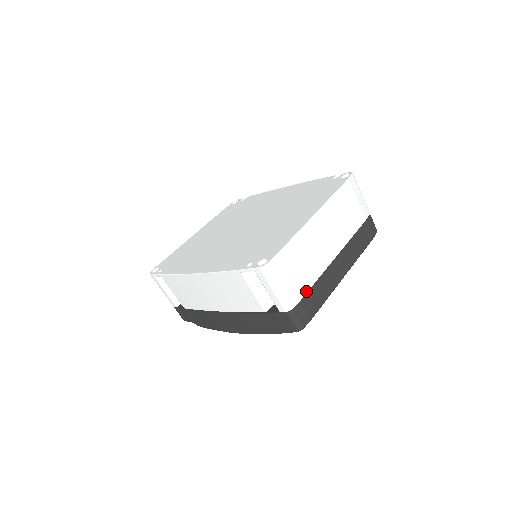
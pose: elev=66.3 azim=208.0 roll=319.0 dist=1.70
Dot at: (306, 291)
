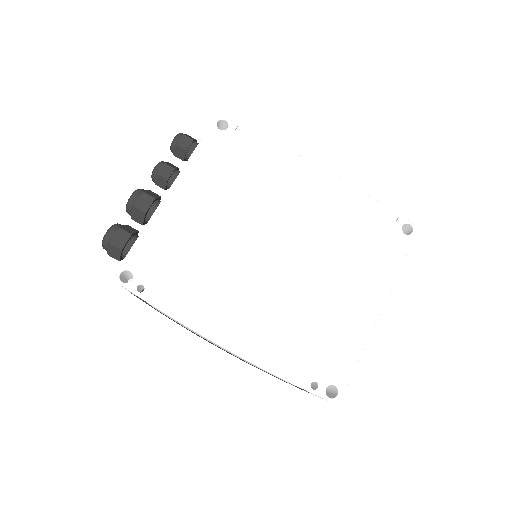
Dot at: occluded
